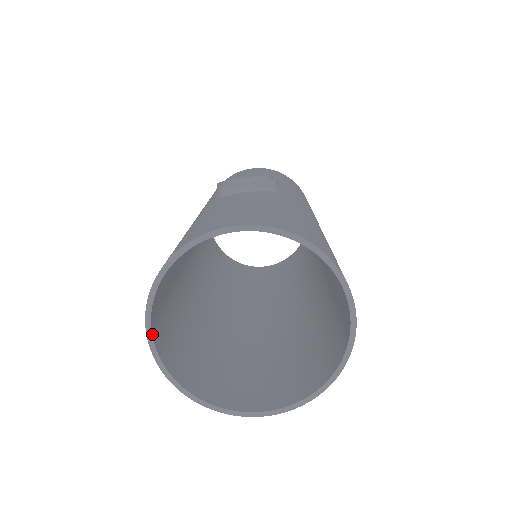
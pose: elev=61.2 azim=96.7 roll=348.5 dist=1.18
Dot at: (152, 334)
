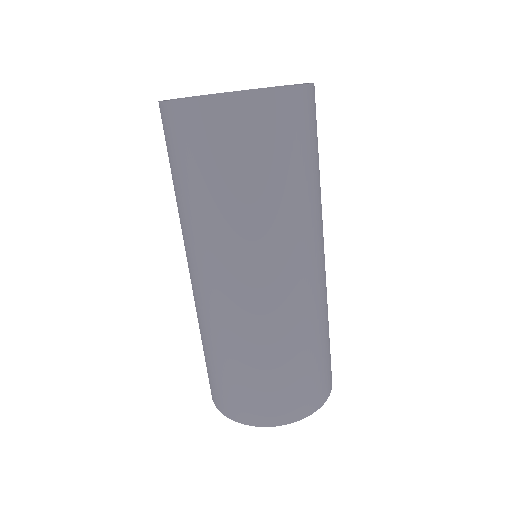
Dot at: occluded
